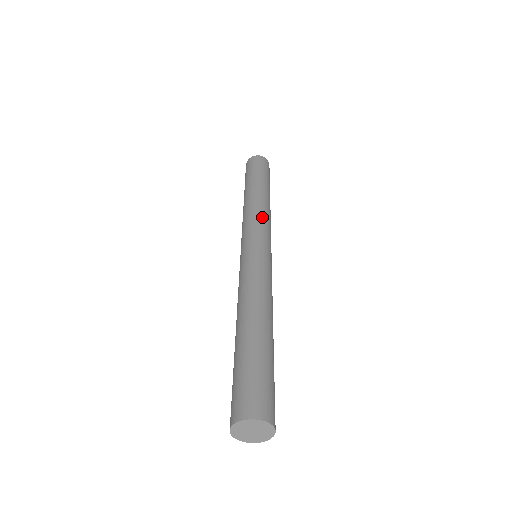
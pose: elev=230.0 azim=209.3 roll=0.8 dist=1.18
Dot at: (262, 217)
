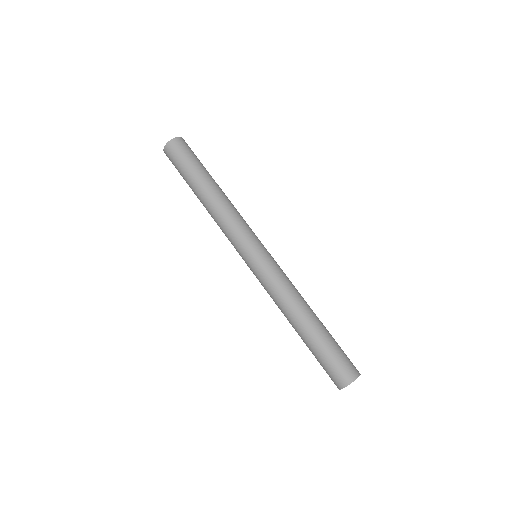
Dot at: (238, 220)
